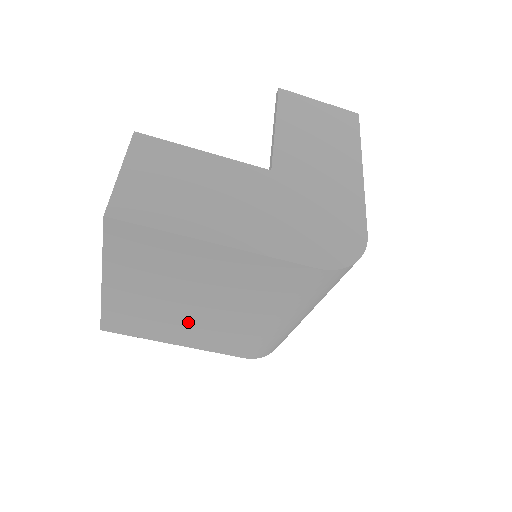
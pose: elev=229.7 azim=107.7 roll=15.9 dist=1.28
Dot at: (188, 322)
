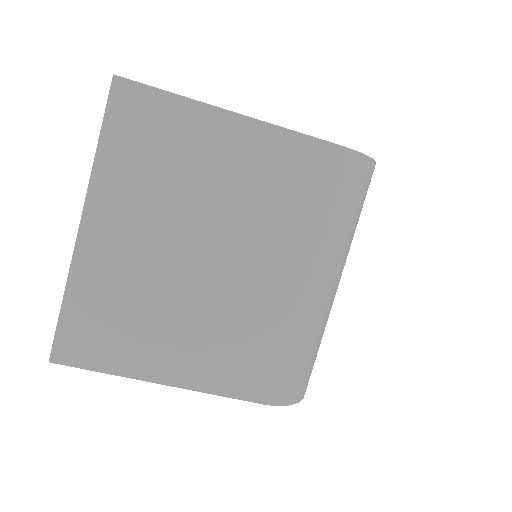
Dot at: (186, 305)
